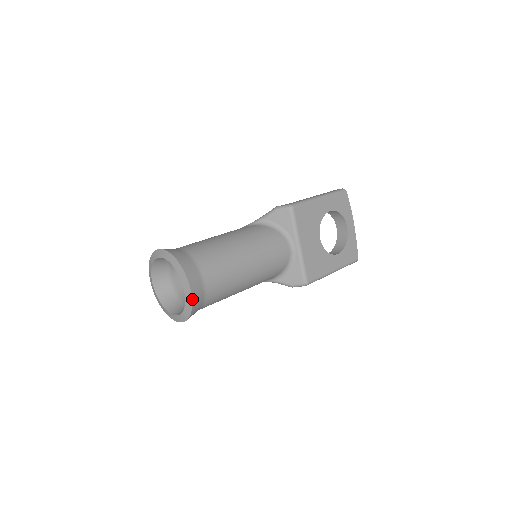
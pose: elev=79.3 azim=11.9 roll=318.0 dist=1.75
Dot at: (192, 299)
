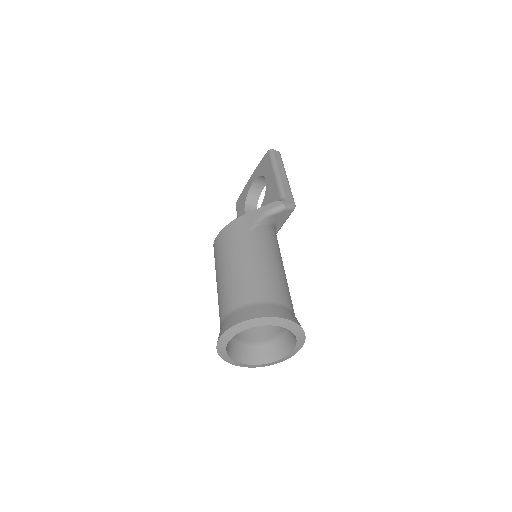
Dot at: (290, 357)
